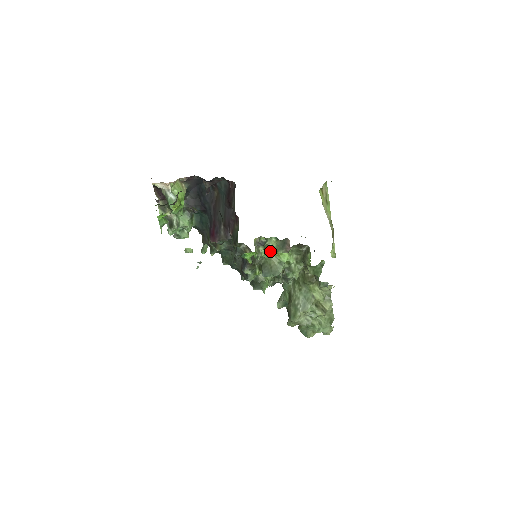
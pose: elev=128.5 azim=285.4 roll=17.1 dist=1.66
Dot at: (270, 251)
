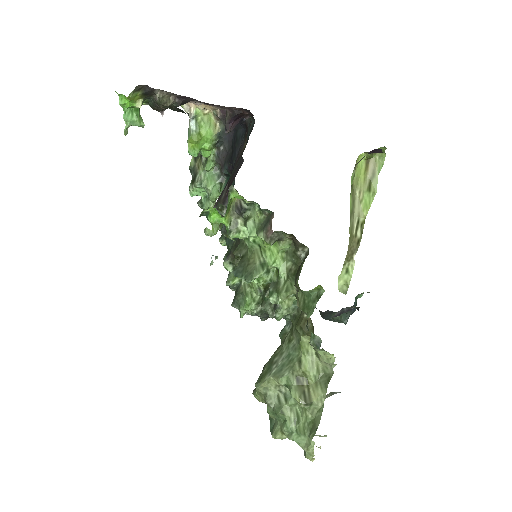
Dot at: (247, 228)
